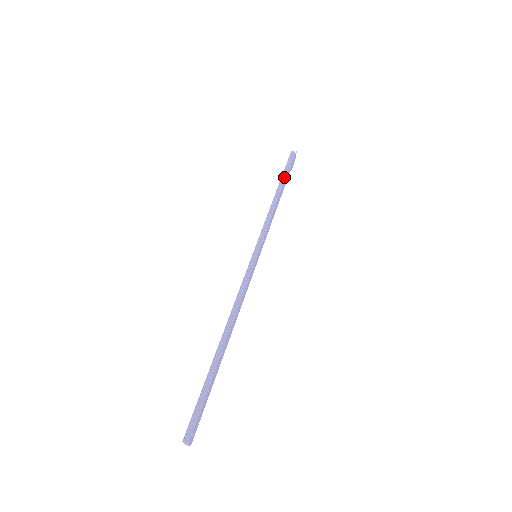
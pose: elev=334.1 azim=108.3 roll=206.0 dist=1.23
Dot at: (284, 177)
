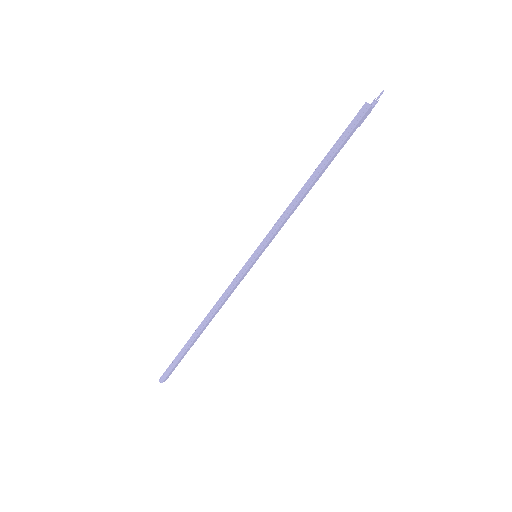
Dot at: (331, 154)
